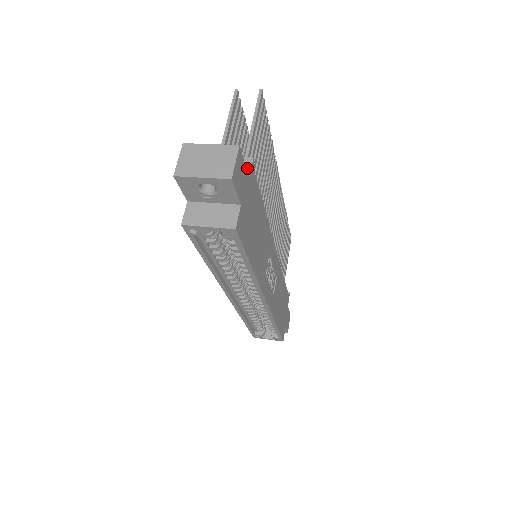
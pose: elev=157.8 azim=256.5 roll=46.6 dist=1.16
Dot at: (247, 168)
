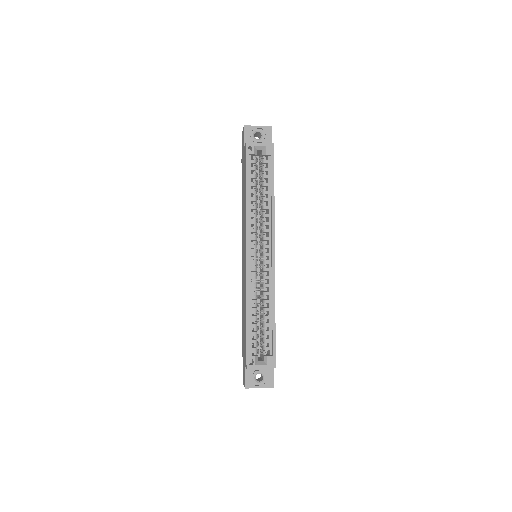
Dot at: occluded
